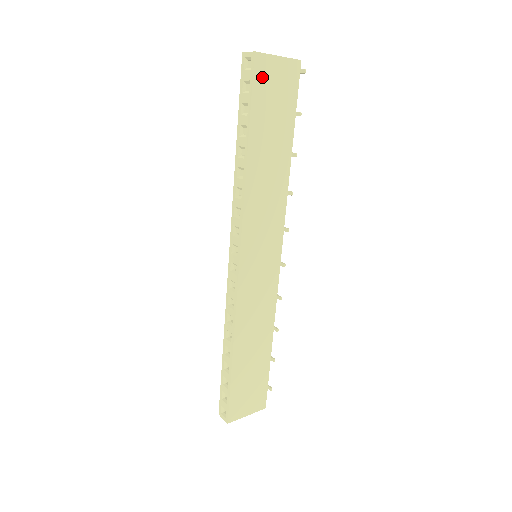
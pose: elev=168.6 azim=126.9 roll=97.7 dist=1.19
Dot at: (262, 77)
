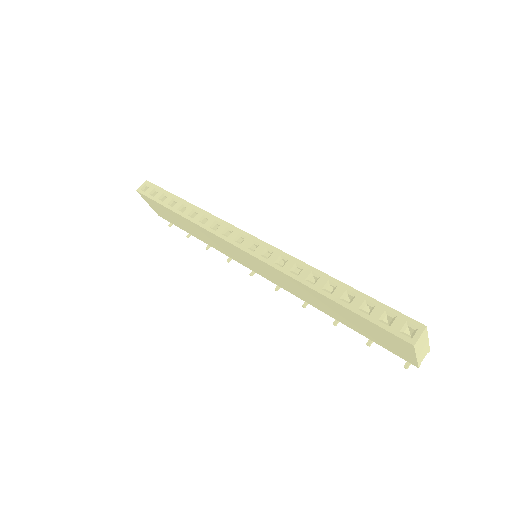
Dot at: occluded
